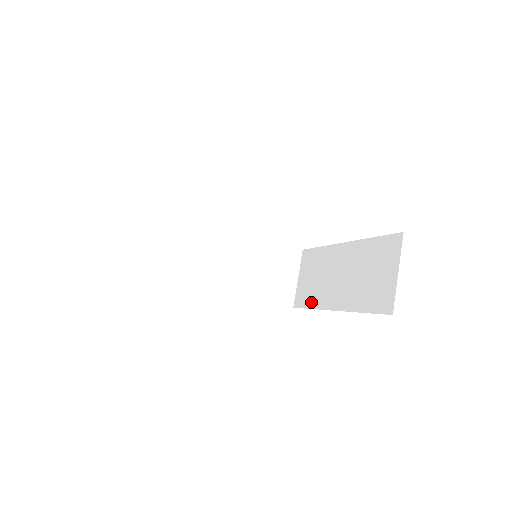
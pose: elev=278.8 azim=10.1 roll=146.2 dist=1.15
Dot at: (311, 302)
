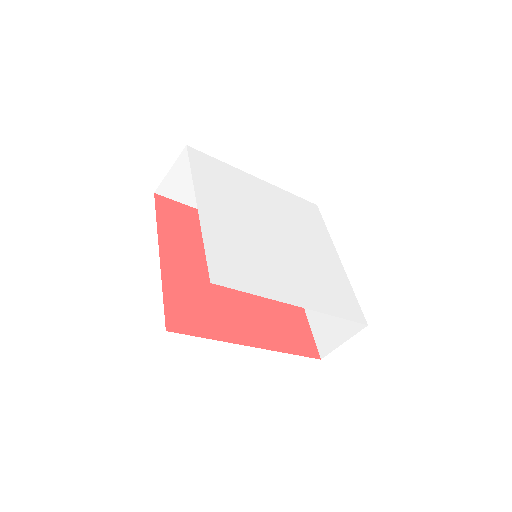
Dot at: occluded
